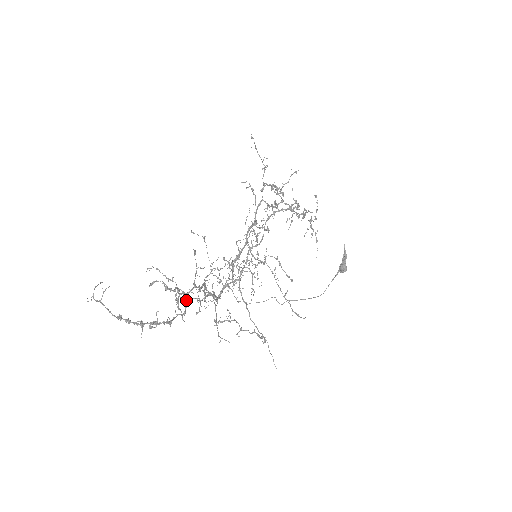
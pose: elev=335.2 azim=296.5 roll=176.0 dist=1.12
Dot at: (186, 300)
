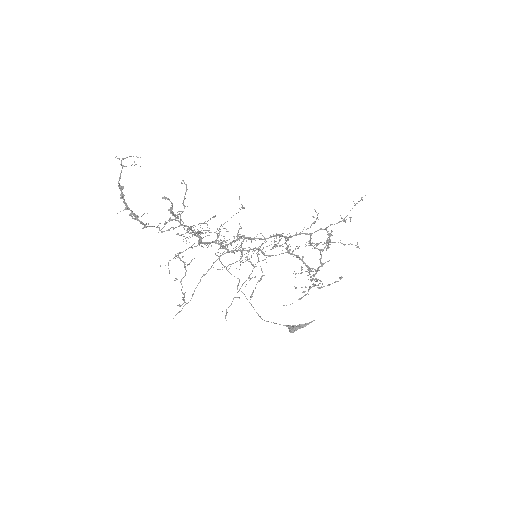
Dot at: occluded
